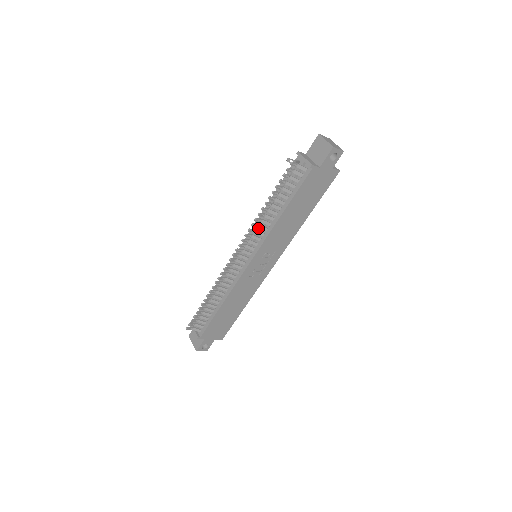
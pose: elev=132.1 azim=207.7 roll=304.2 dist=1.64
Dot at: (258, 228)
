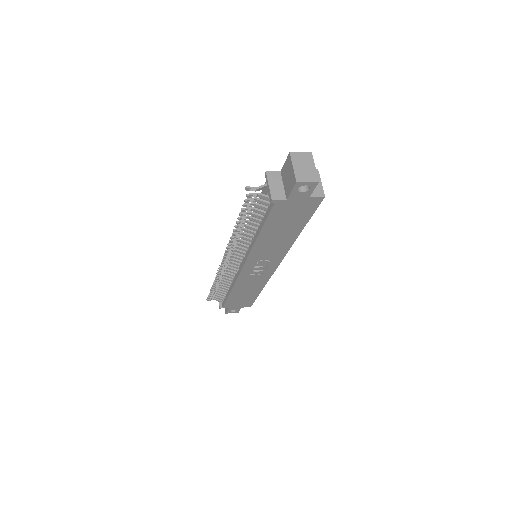
Dot at: occluded
